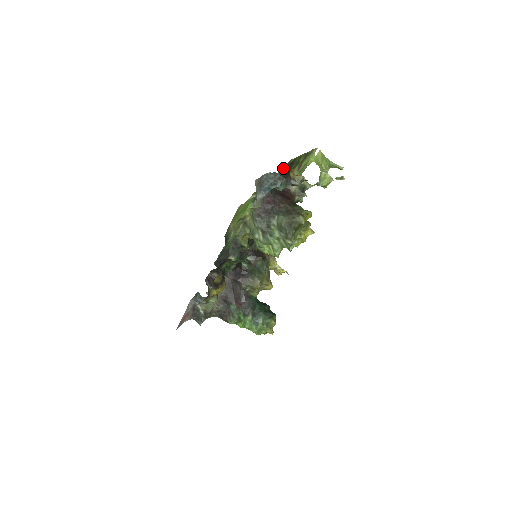
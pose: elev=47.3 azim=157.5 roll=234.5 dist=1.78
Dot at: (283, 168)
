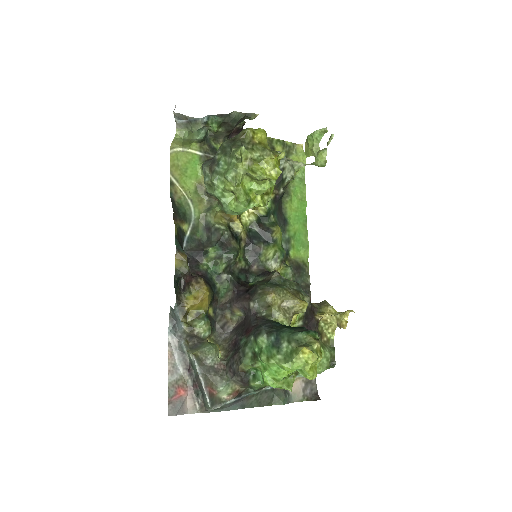
Dot at: occluded
